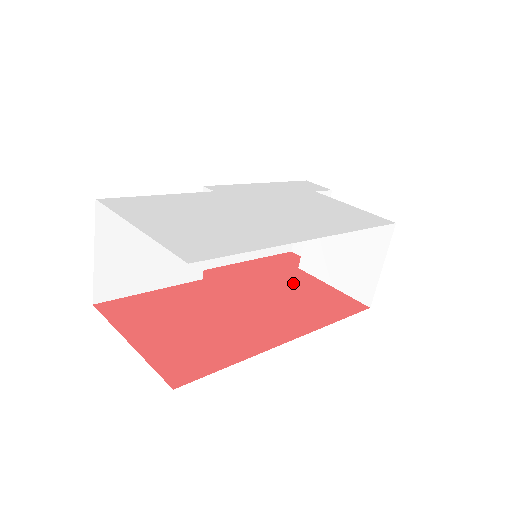
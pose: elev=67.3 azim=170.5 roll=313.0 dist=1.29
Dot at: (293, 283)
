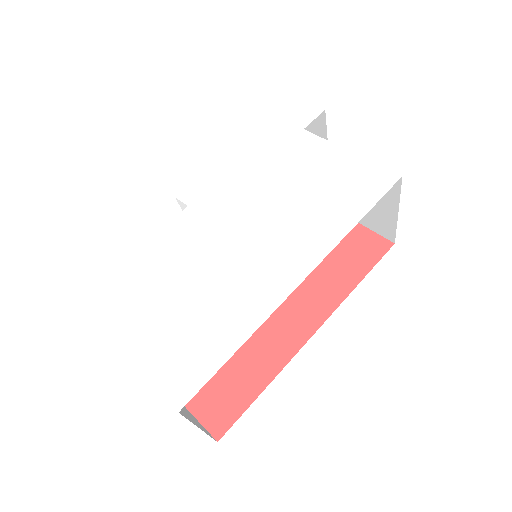
Dot at: occluded
